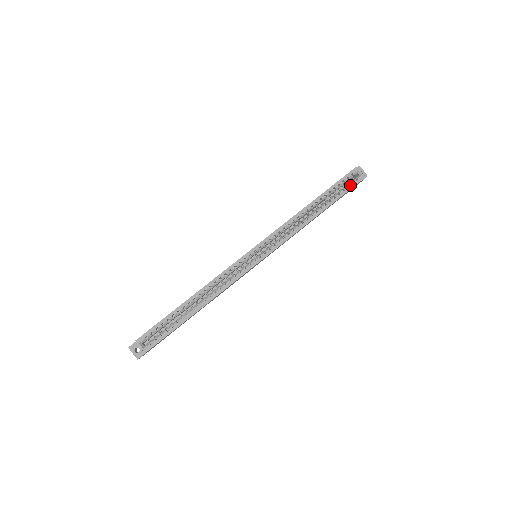
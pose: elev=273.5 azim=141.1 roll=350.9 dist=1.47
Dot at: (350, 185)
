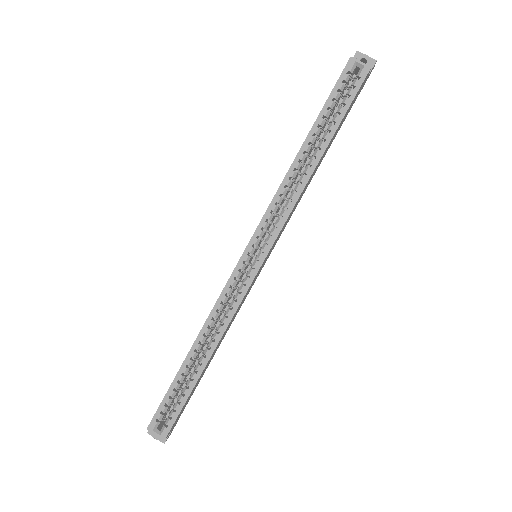
Dot at: (351, 91)
